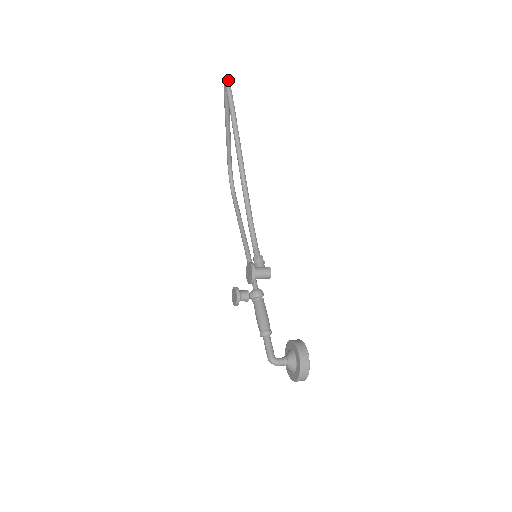
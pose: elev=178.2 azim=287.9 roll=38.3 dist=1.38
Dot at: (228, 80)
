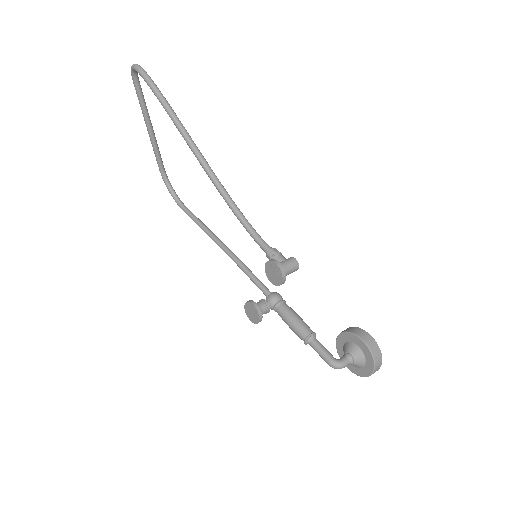
Dot at: (136, 64)
